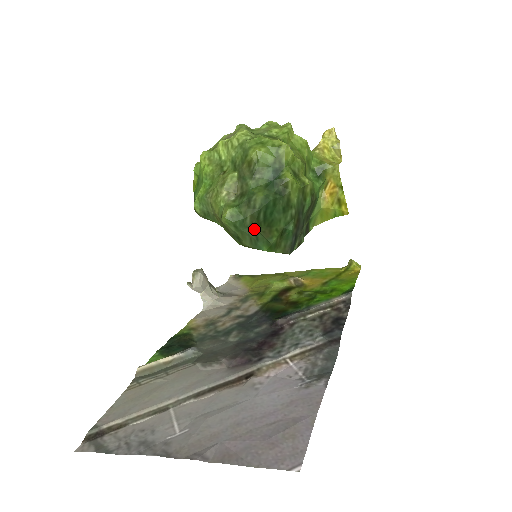
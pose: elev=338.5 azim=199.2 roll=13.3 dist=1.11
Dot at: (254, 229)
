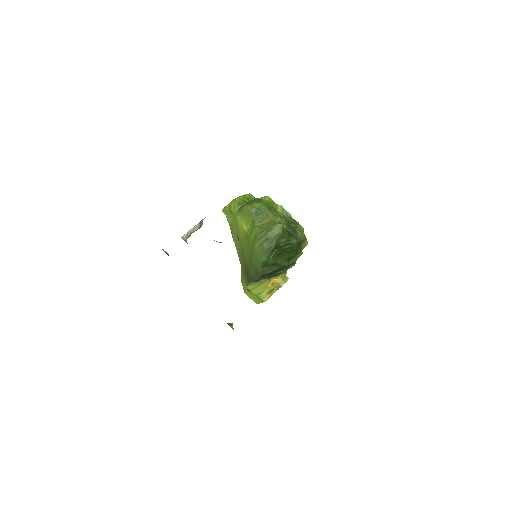
Dot at: (278, 246)
